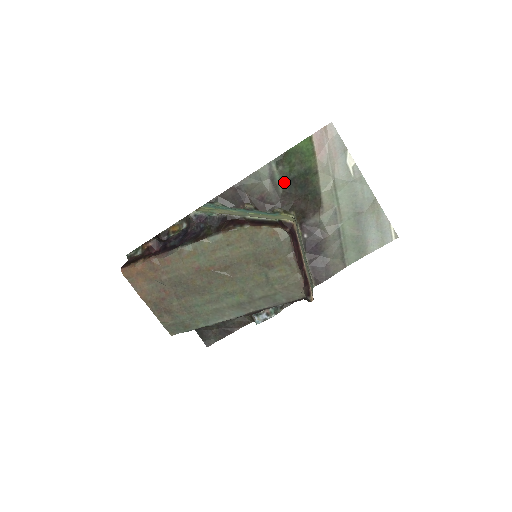
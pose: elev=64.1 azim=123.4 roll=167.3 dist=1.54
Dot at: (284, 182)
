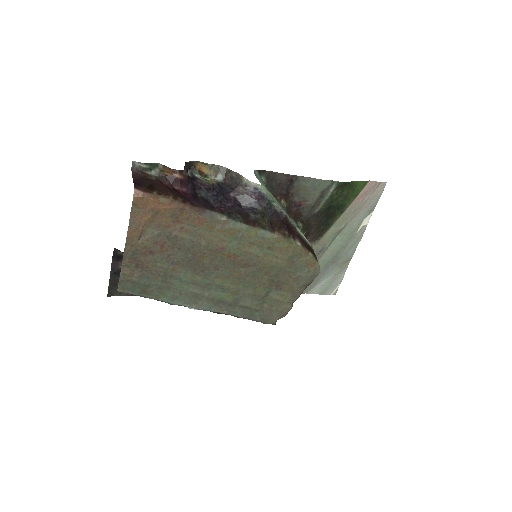
Dot at: (326, 205)
